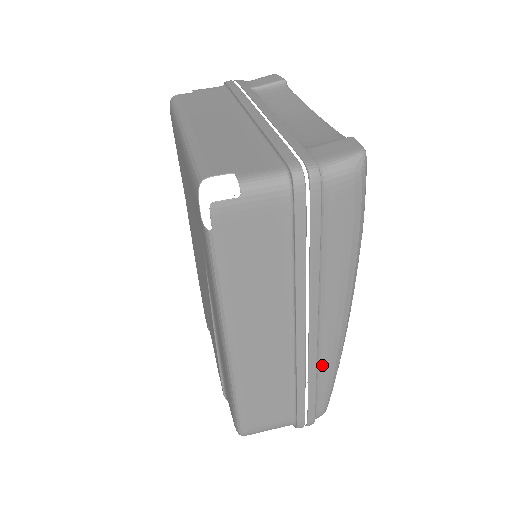
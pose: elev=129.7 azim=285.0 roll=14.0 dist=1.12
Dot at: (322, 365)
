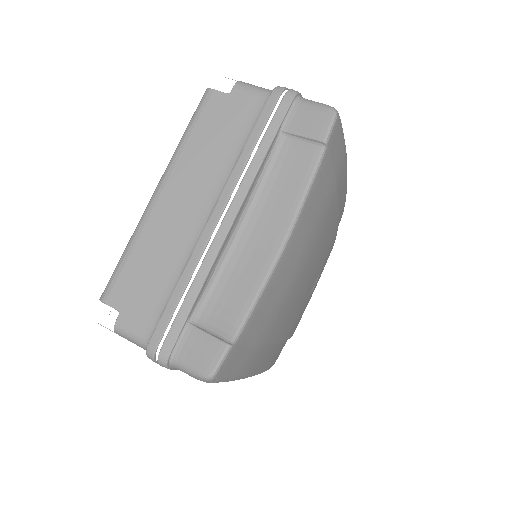
Dot at: occluded
